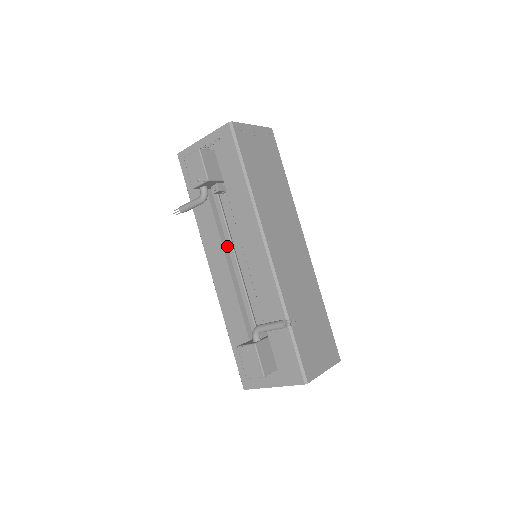
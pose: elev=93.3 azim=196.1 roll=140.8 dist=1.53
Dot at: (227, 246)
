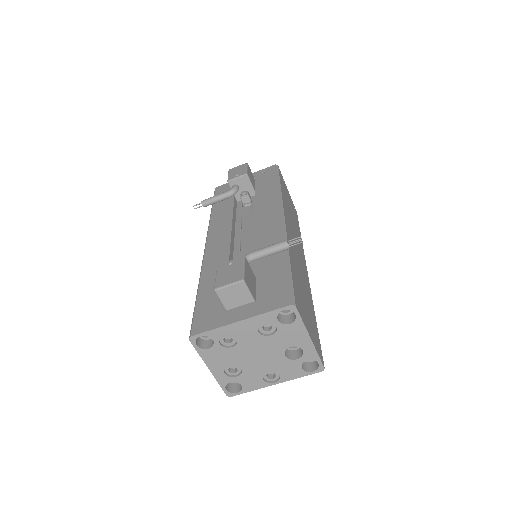
Dot at: (235, 230)
